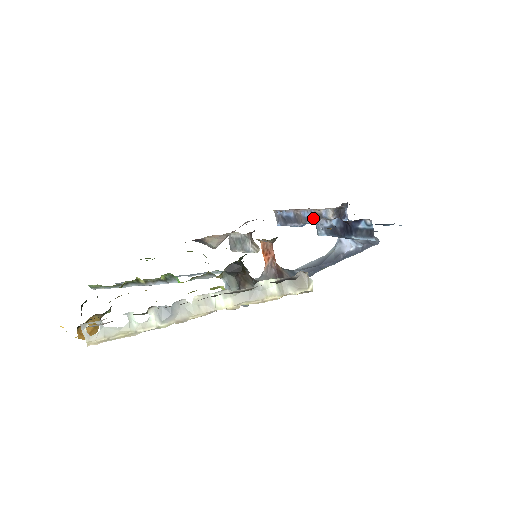
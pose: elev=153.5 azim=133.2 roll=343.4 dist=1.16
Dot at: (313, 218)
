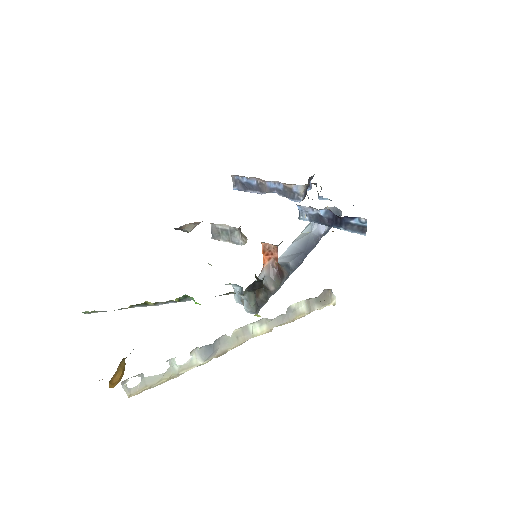
Dot at: (298, 205)
